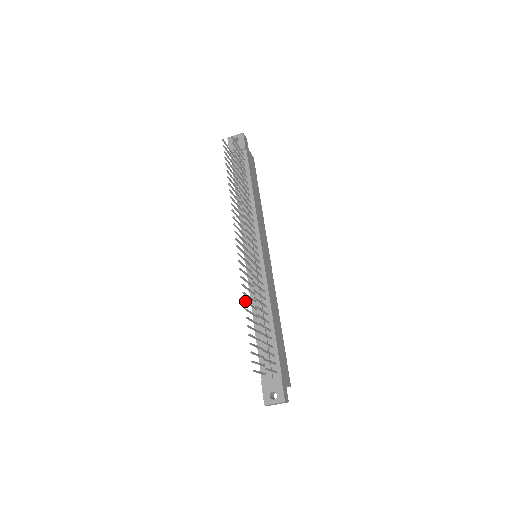
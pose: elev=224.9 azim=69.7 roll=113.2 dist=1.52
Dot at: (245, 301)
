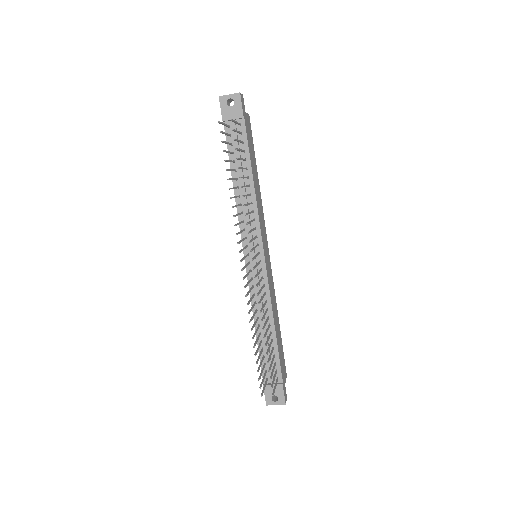
Dot at: occluded
